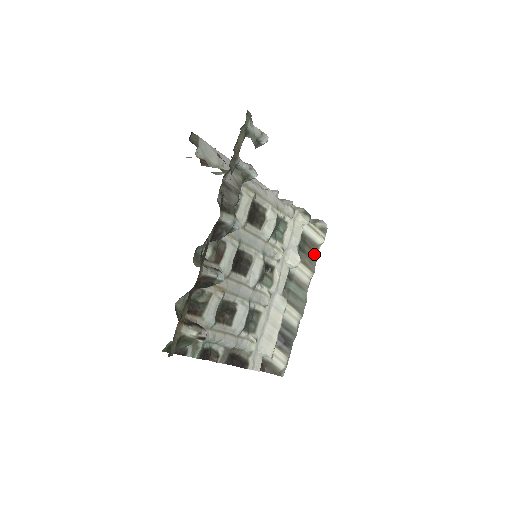
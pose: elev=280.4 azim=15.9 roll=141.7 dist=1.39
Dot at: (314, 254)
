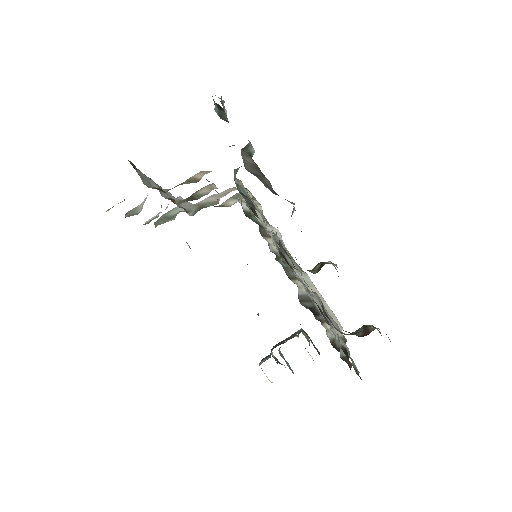
Dot at: (267, 223)
